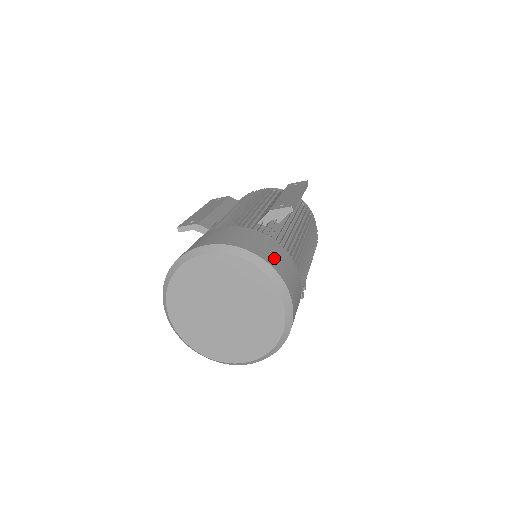
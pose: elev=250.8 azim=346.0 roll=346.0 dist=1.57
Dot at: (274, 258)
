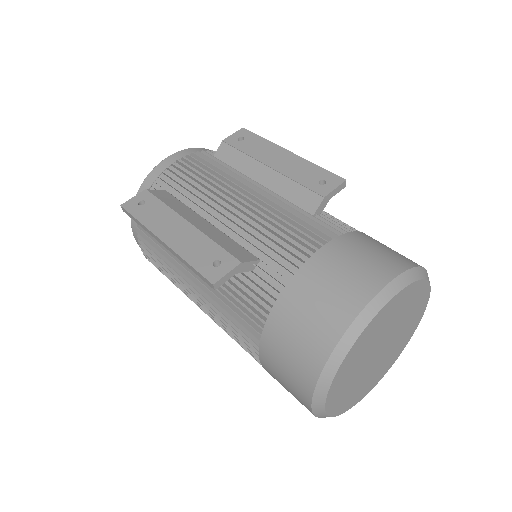
Dot at: occluded
